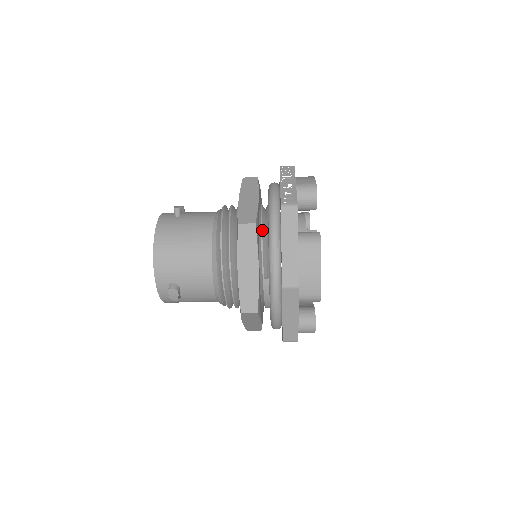
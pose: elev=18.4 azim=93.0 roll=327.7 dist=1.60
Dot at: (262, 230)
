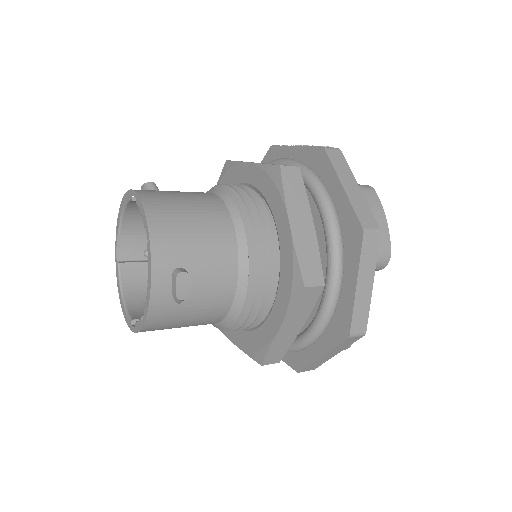
Dot at: occluded
